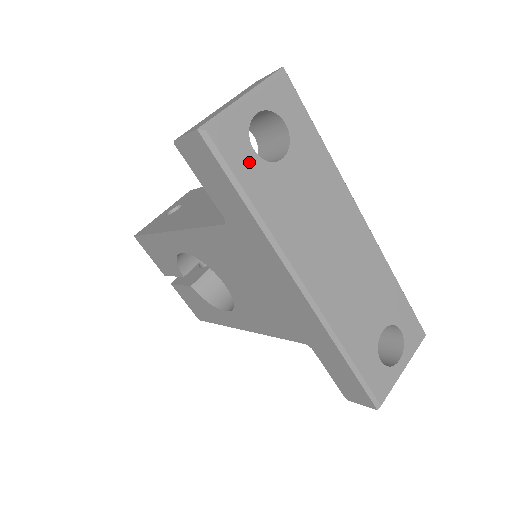
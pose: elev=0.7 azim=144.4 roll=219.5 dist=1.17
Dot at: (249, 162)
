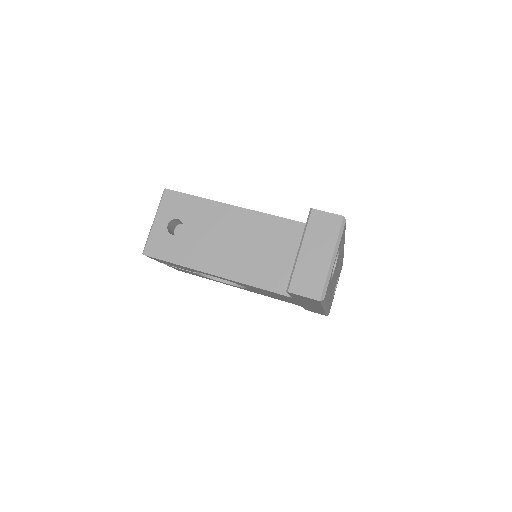
Dot at: occluded
